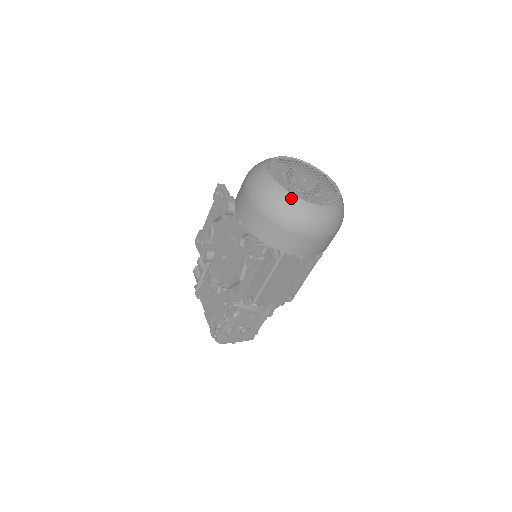
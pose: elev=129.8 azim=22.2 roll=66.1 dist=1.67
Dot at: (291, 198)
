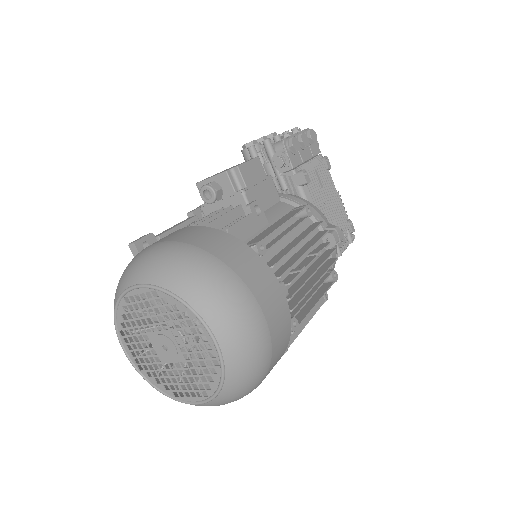
Dot at: (155, 387)
